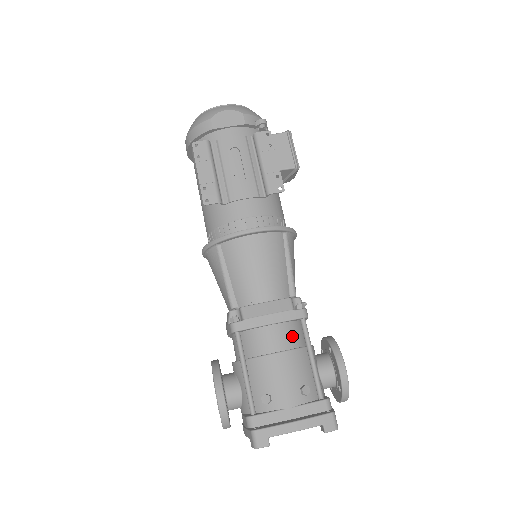
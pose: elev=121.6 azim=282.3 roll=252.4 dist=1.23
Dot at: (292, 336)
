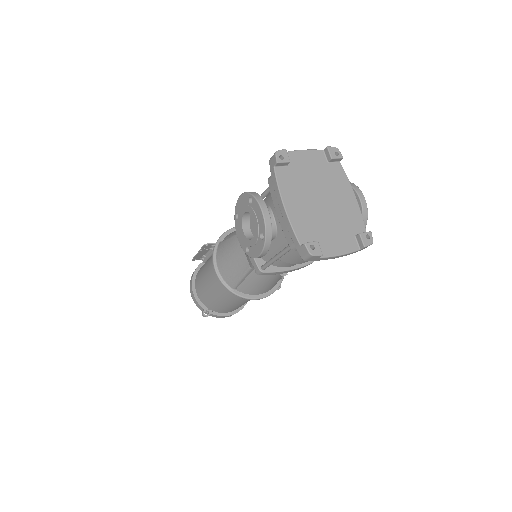
Dot at: occluded
